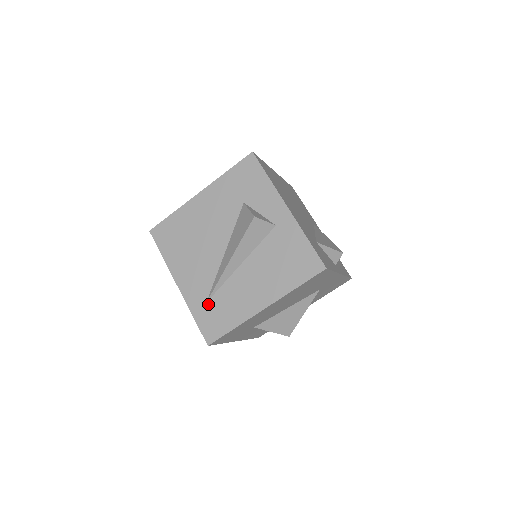
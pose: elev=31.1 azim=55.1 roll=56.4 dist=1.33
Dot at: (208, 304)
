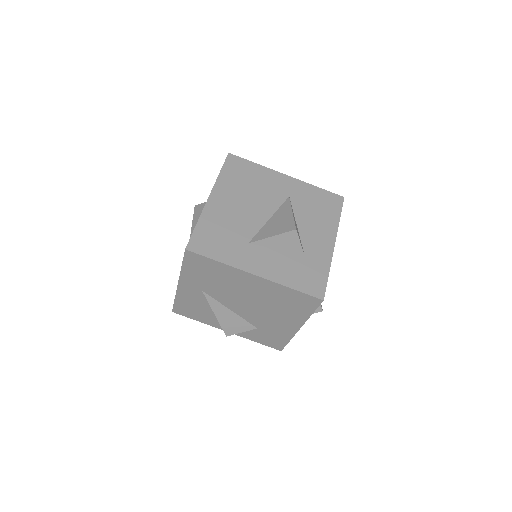
Dot at: occluded
